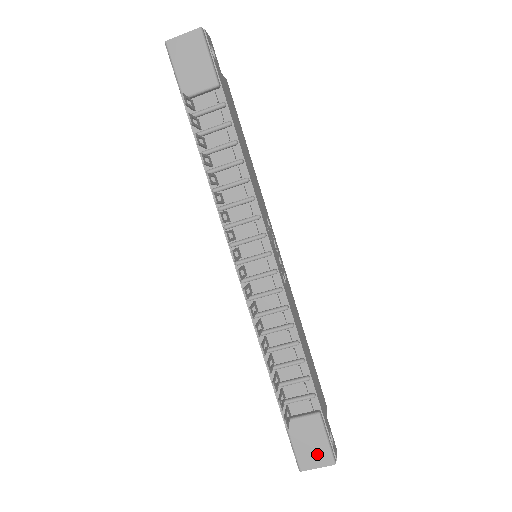
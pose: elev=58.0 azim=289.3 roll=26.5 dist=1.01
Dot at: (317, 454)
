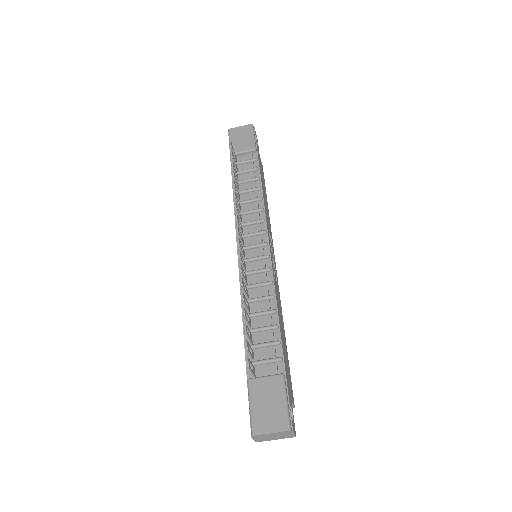
Dot at: (273, 417)
